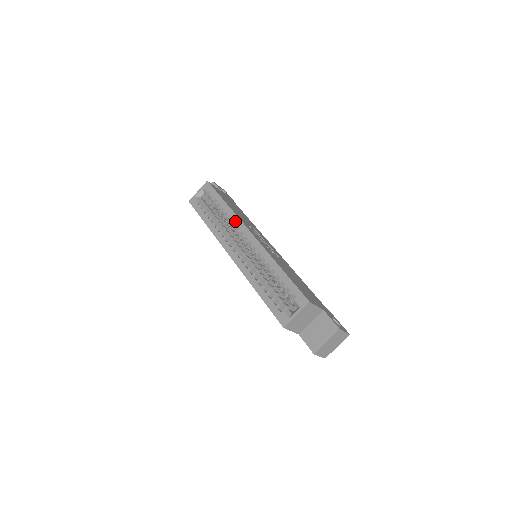
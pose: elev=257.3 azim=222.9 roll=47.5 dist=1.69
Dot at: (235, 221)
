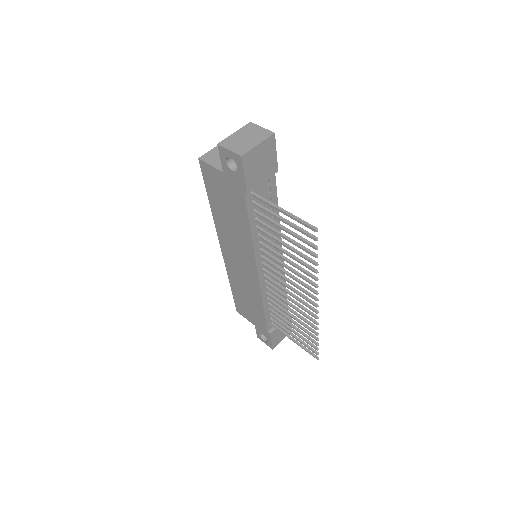
Dot at: occluded
